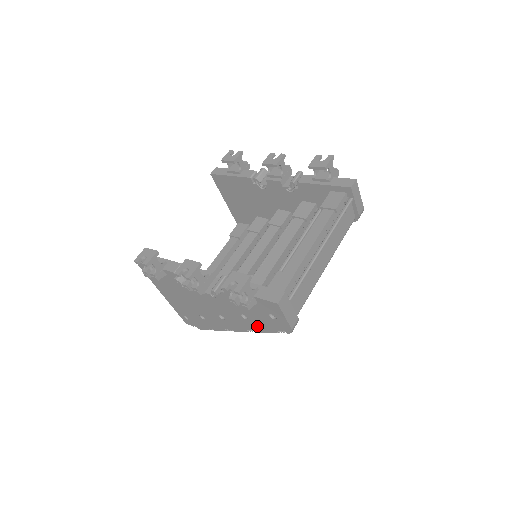
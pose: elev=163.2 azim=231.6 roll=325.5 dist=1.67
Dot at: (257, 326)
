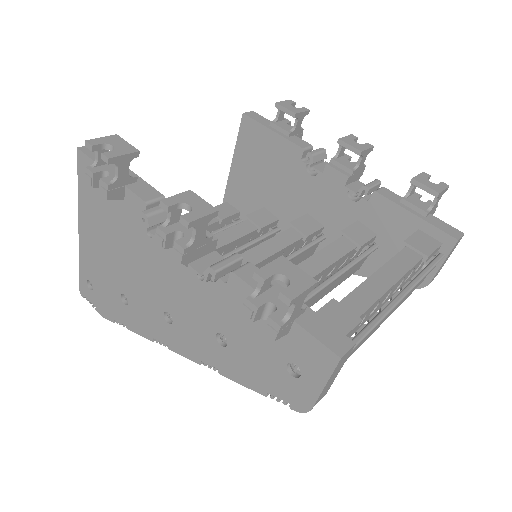
Dot at: (232, 366)
